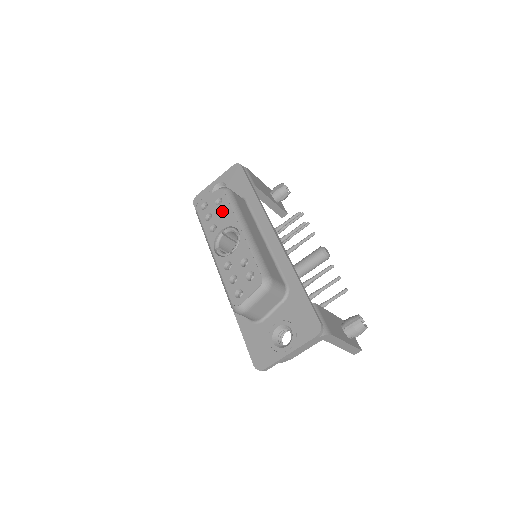
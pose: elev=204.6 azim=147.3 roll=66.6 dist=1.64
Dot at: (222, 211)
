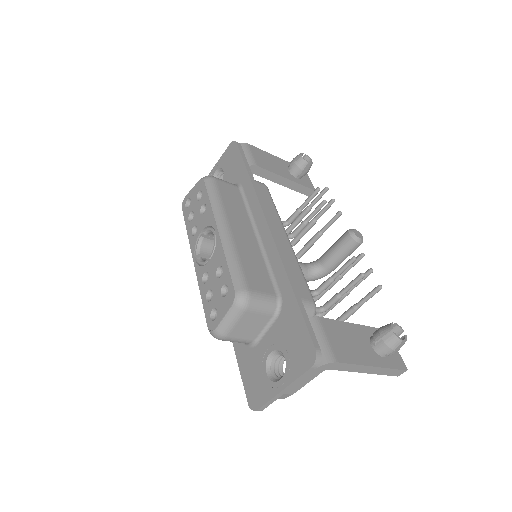
Dot at: (203, 207)
